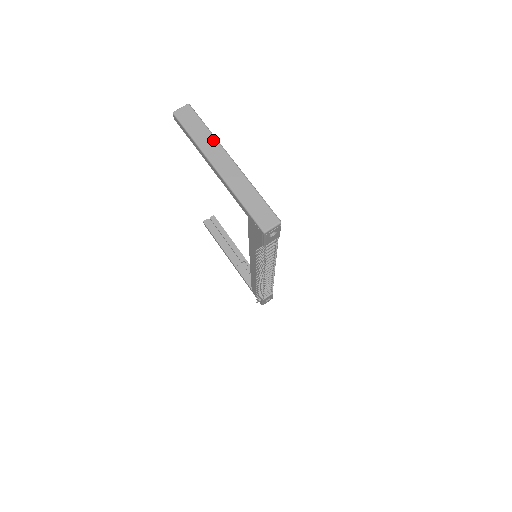
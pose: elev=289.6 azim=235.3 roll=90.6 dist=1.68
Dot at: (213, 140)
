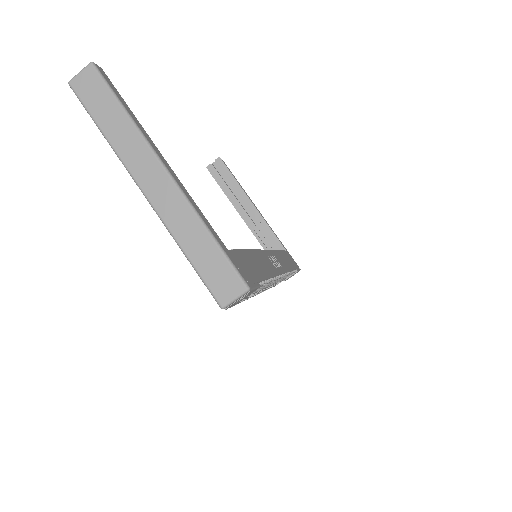
Dot at: (134, 135)
